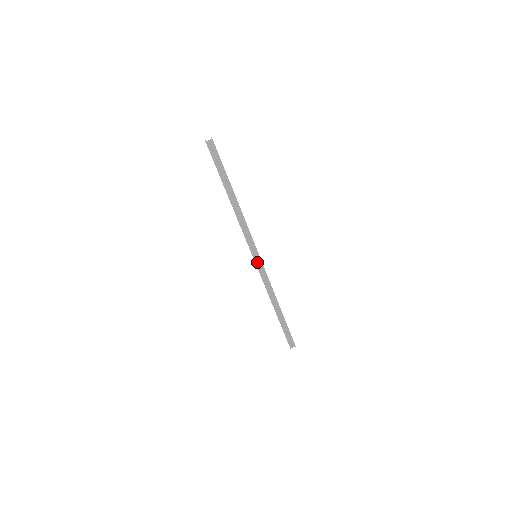
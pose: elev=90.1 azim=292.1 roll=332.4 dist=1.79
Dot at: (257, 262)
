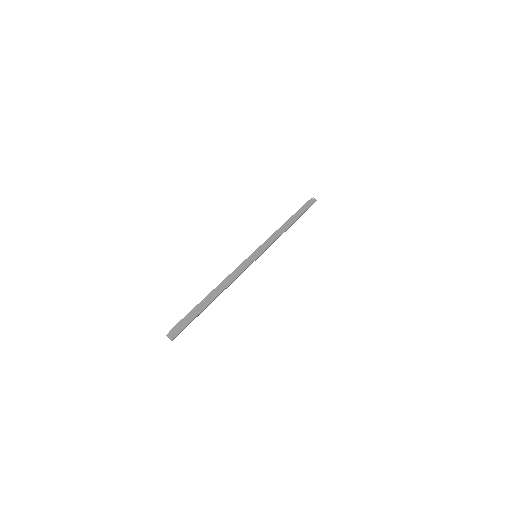
Dot at: (260, 255)
